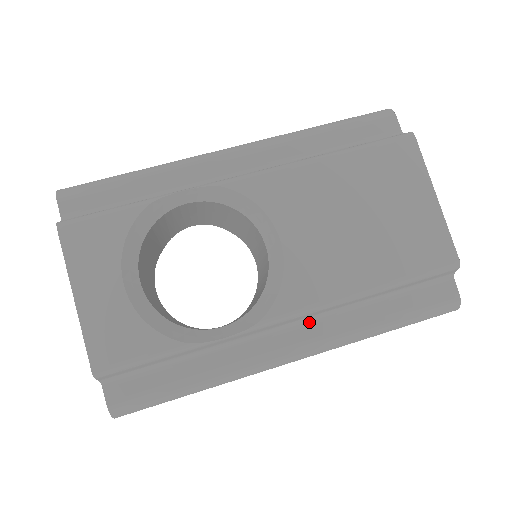
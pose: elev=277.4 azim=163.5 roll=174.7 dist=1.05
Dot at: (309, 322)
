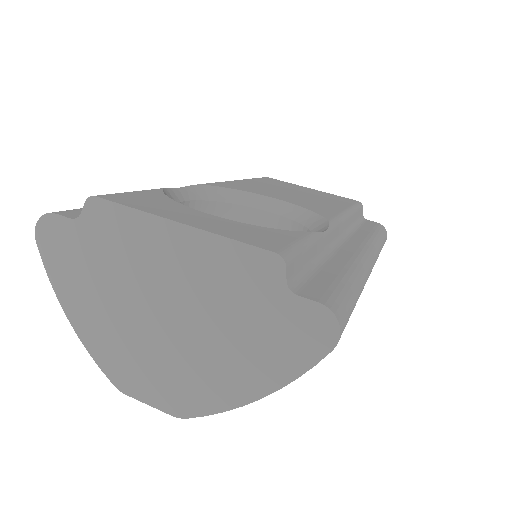
Dot at: (347, 238)
